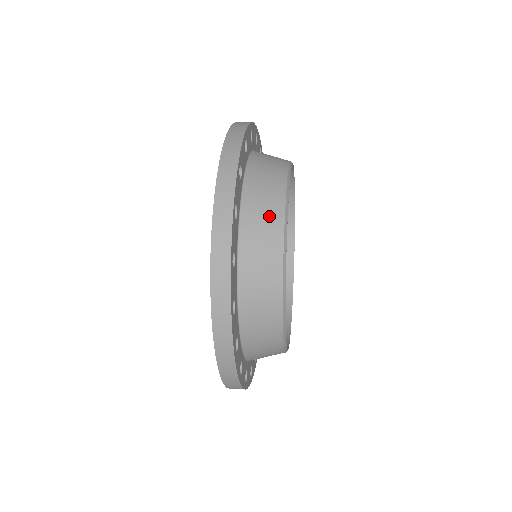
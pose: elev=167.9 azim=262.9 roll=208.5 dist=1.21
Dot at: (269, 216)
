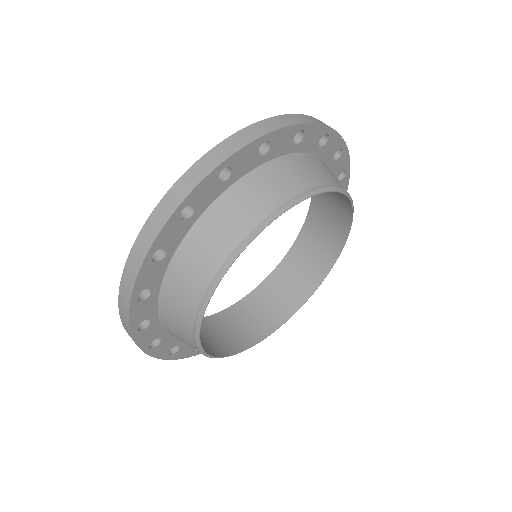
Dot at: (182, 326)
